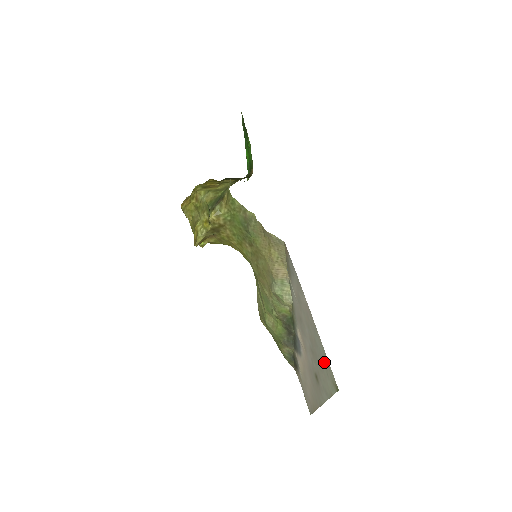
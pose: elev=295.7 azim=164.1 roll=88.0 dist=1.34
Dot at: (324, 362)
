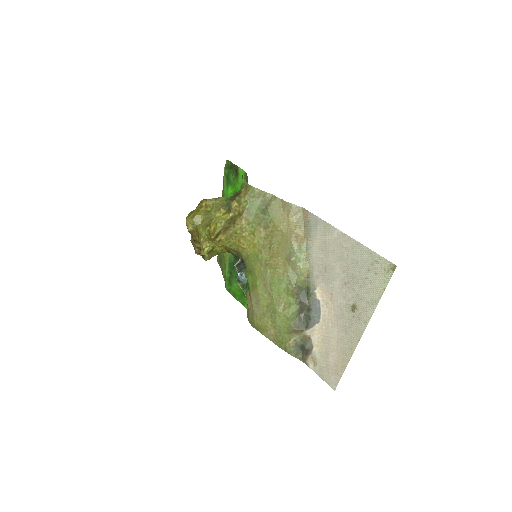
Dot at: (370, 265)
